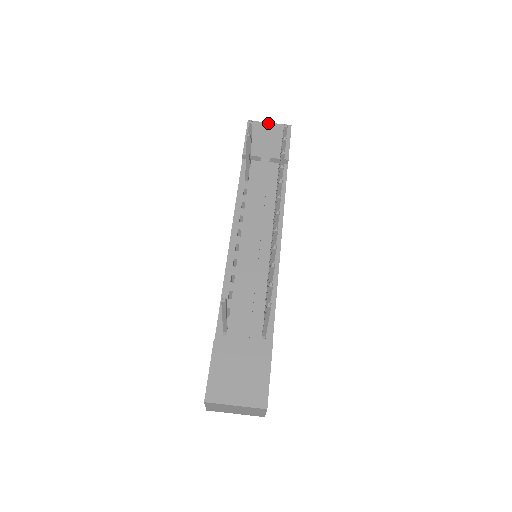
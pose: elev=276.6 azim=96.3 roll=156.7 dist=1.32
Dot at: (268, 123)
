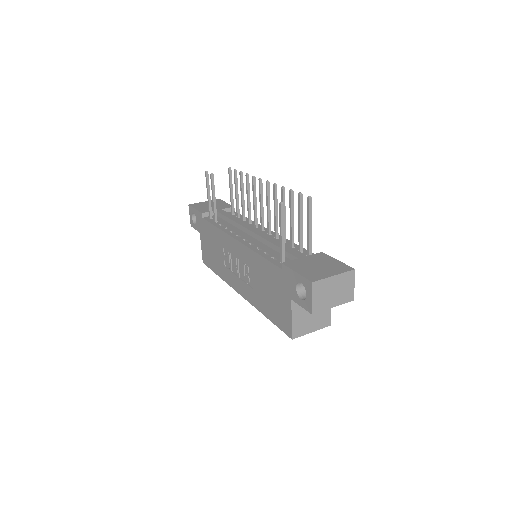
Dot at: (203, 202)
